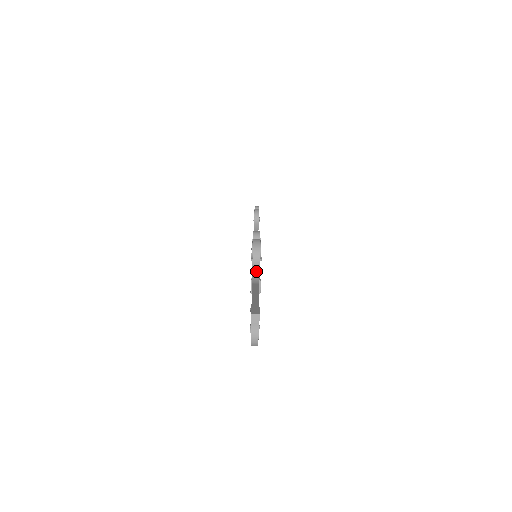
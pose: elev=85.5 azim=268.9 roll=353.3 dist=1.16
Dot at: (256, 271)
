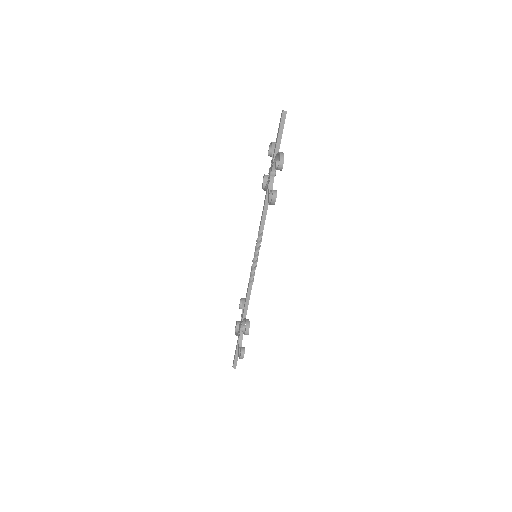
Dot at: occluded
